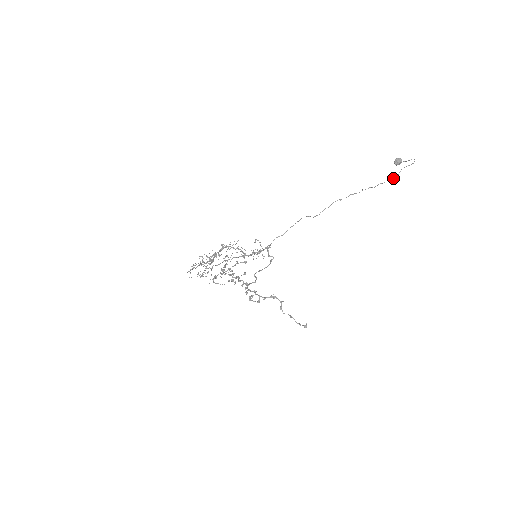
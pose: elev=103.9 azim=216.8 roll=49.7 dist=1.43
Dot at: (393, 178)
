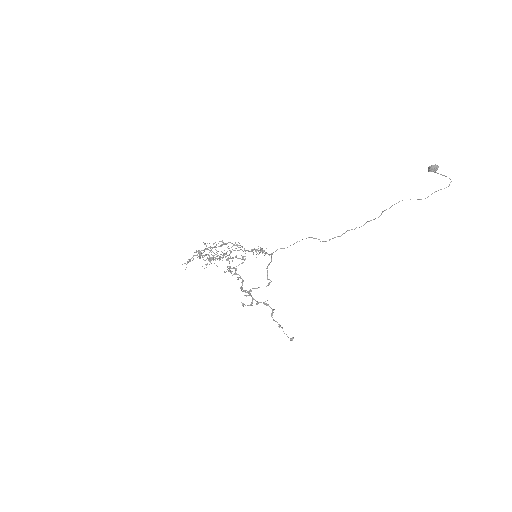
Dot at: (420, 199)
